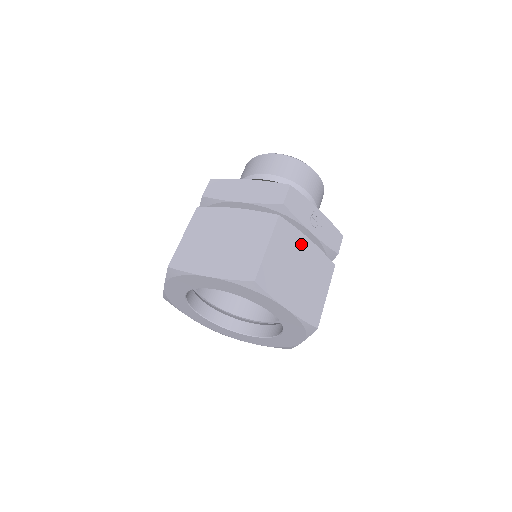
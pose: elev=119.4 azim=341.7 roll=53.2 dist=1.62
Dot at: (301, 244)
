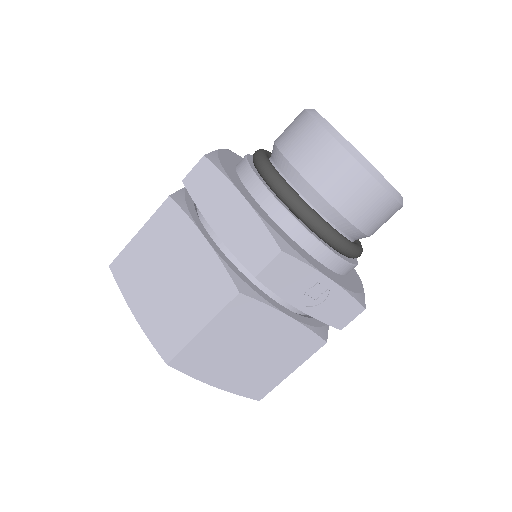
Dot at: (270, 323)
